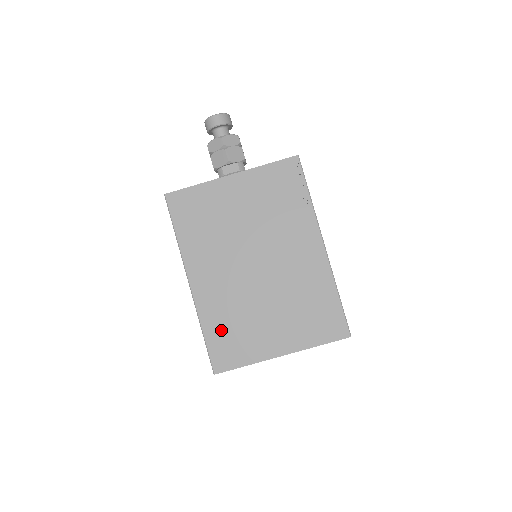
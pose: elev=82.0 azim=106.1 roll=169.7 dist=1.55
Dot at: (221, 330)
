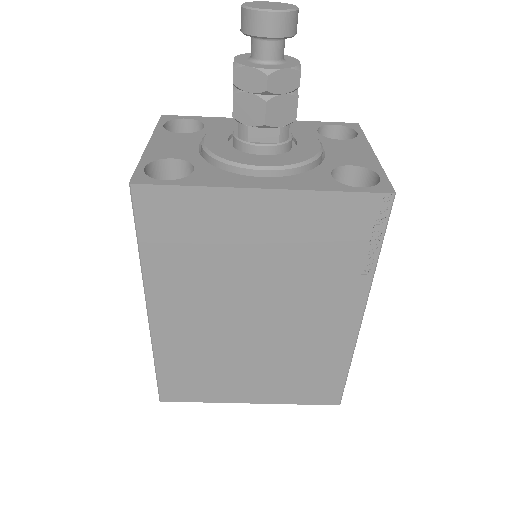
Dot at: (181, 368)
